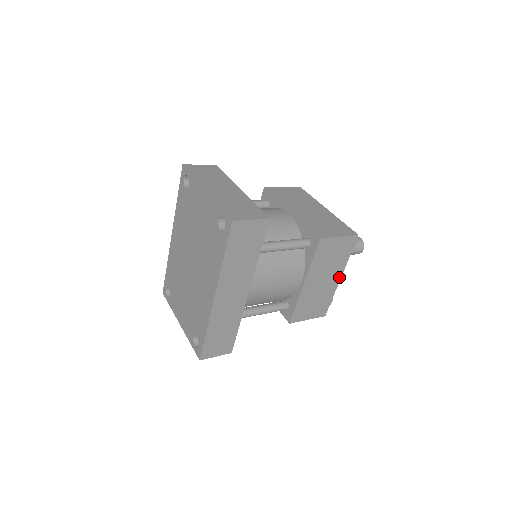
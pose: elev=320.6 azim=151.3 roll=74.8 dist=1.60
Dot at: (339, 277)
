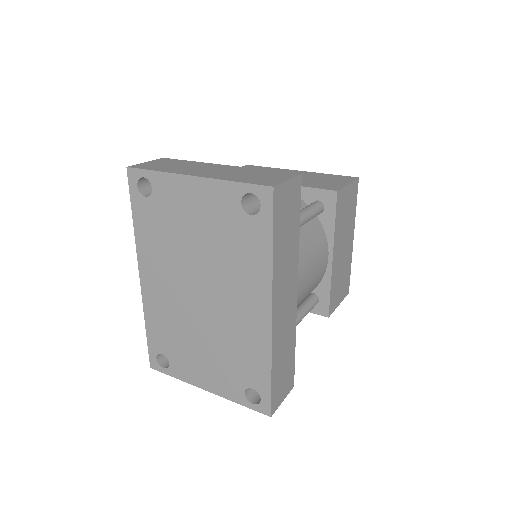
Dot at: (352, 238)
